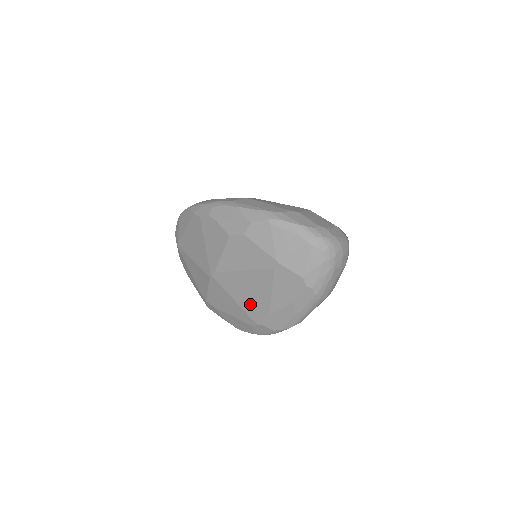
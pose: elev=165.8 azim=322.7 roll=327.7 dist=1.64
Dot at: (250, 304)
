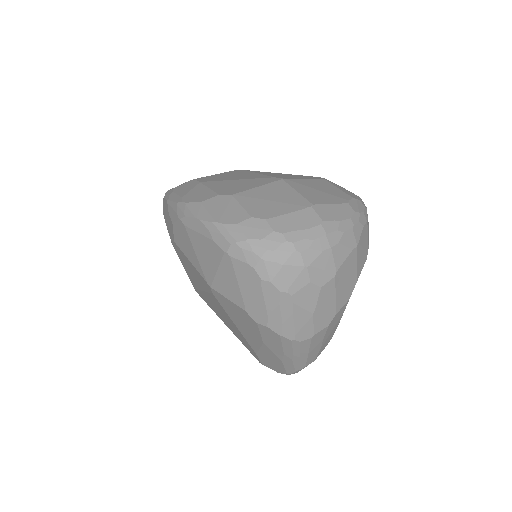
Dot at: (237, 334)
